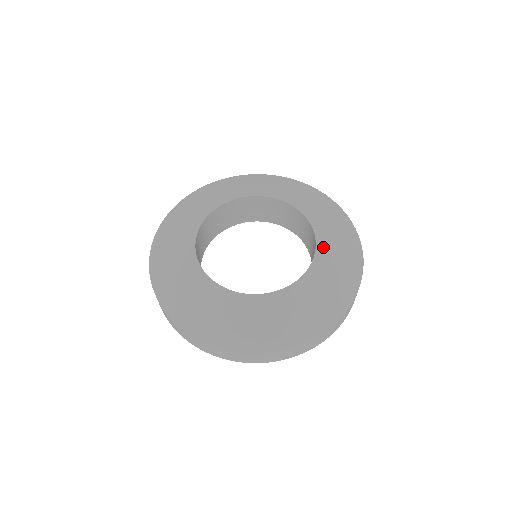
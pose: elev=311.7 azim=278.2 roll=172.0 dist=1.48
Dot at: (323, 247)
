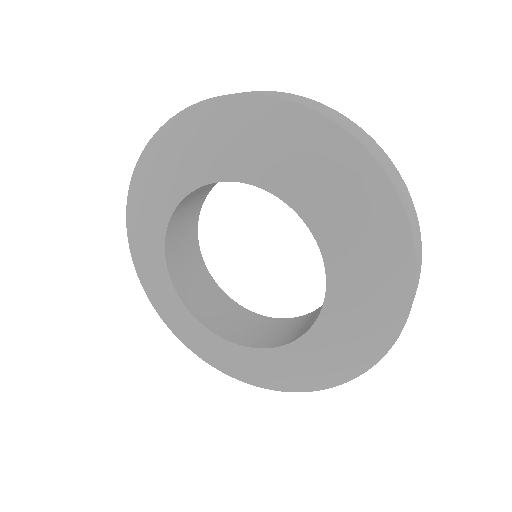
Dot at: (304, 347)
